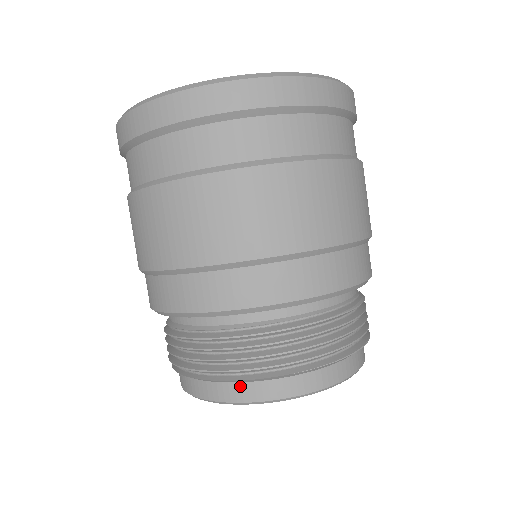
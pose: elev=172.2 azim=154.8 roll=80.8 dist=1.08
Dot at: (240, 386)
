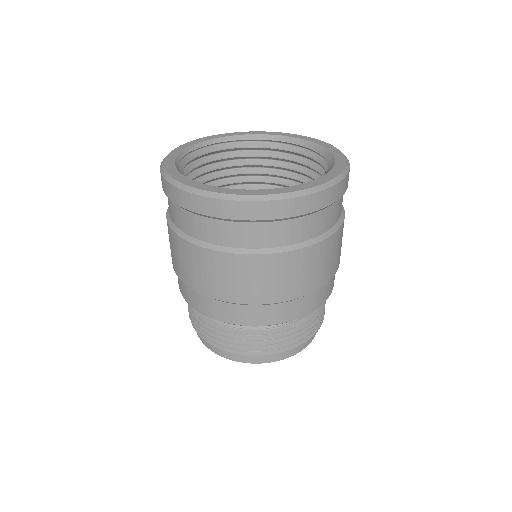
Dot at: occluded
